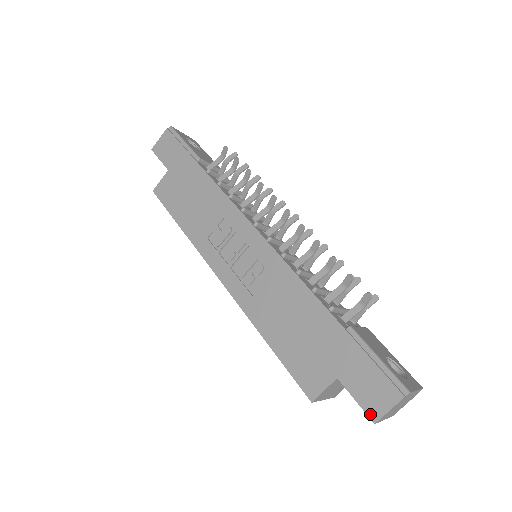
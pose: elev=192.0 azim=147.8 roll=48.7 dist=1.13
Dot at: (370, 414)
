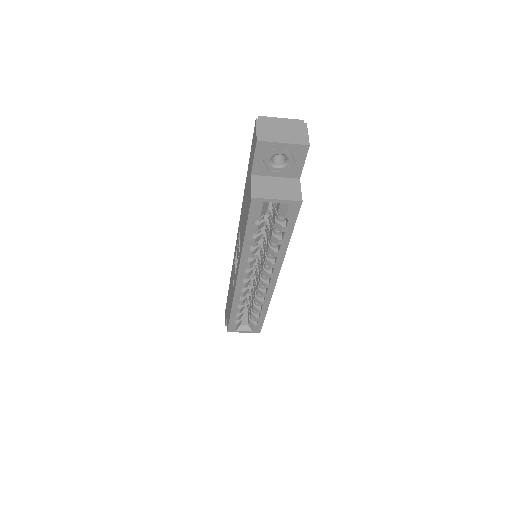
Dot at: (255, 145)
